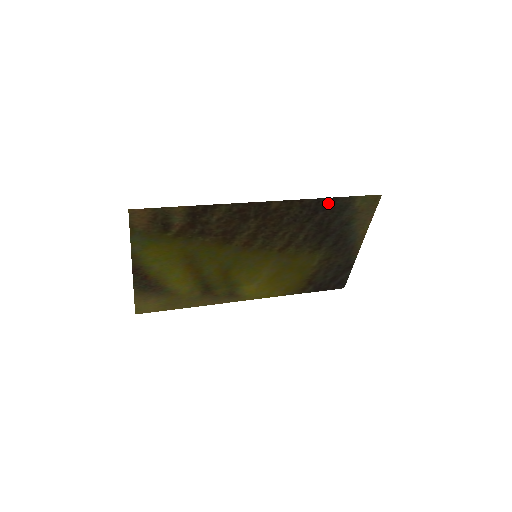
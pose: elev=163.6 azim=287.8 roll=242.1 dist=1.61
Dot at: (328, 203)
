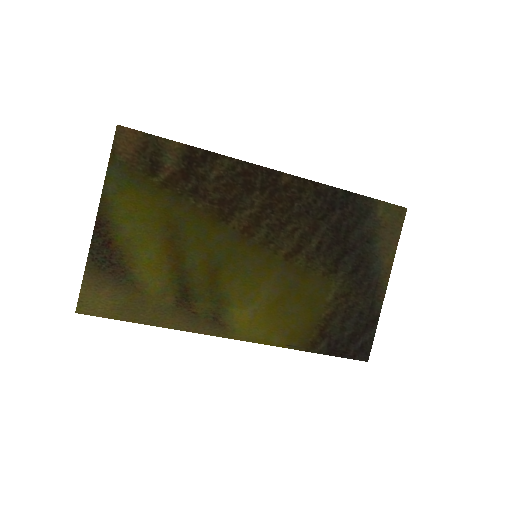
Dot at: (346, 199)
